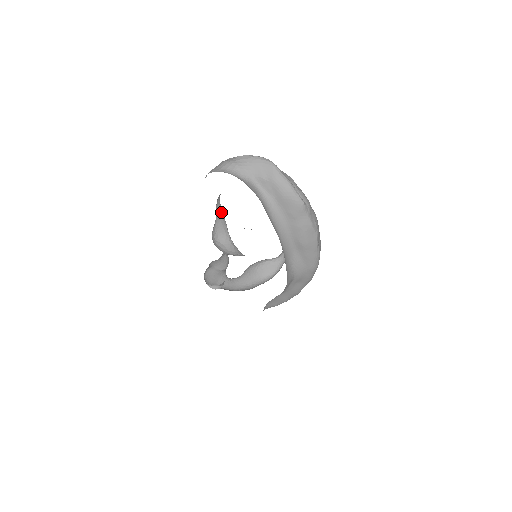
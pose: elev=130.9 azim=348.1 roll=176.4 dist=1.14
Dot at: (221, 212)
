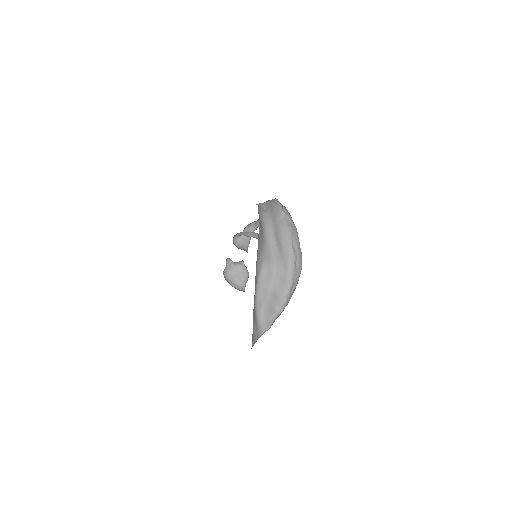
Dot at: occluded
